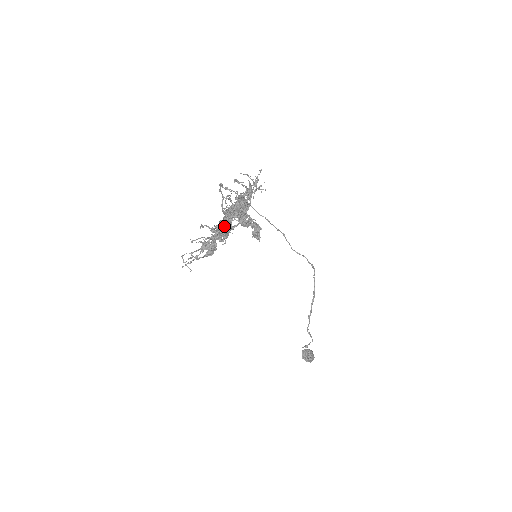
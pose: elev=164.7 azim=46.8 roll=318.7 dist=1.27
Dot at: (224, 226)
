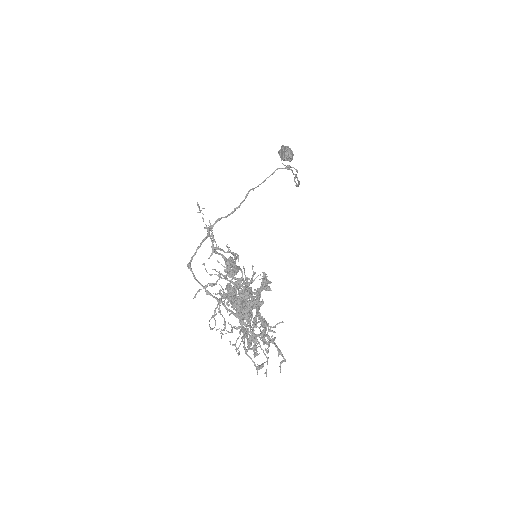
Dot at: (260, 346)
